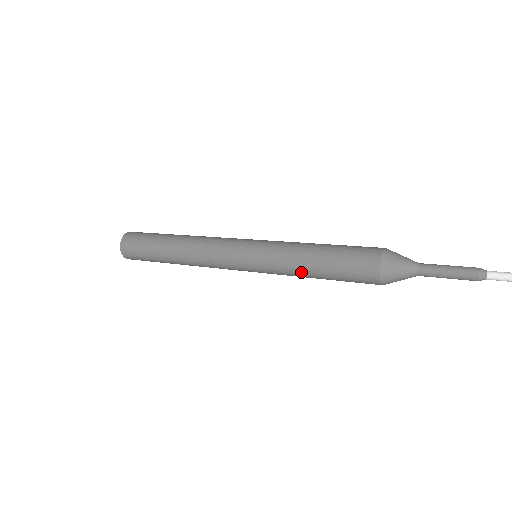
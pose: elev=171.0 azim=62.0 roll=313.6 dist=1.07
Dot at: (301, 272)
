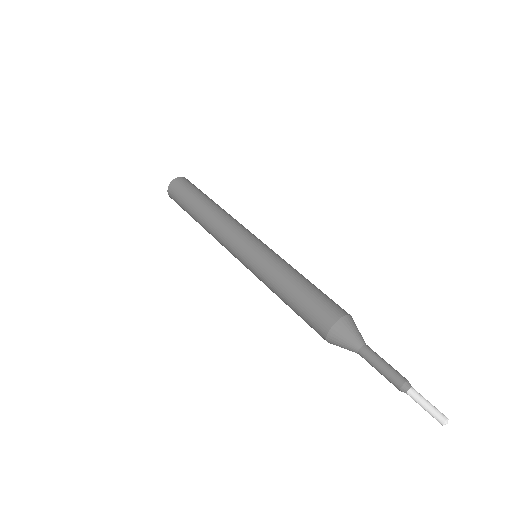
Dot at: (276, 288)
